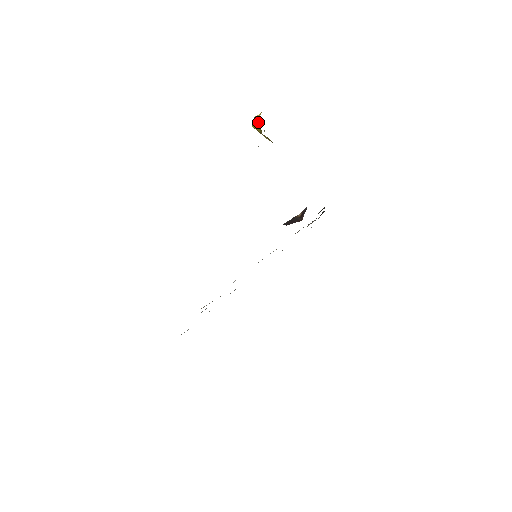
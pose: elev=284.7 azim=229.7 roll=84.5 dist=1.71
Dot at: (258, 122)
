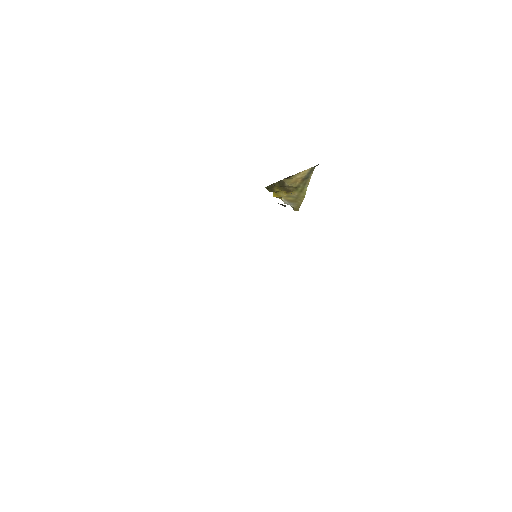
Dot at: occluded
